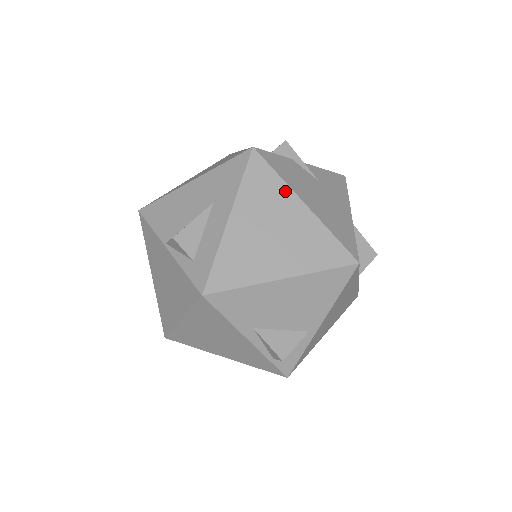
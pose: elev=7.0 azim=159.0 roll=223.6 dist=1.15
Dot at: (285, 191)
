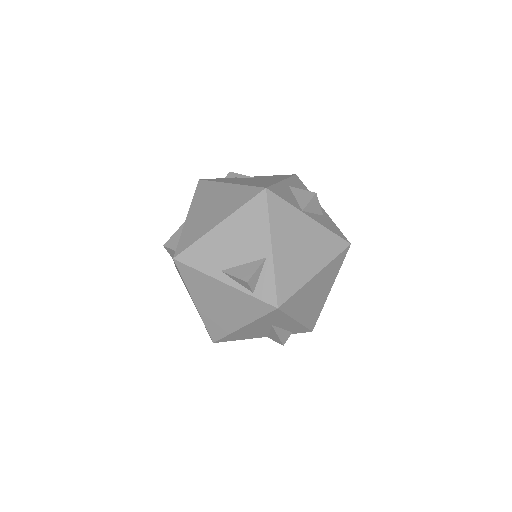
Dot at: (217, 185)
